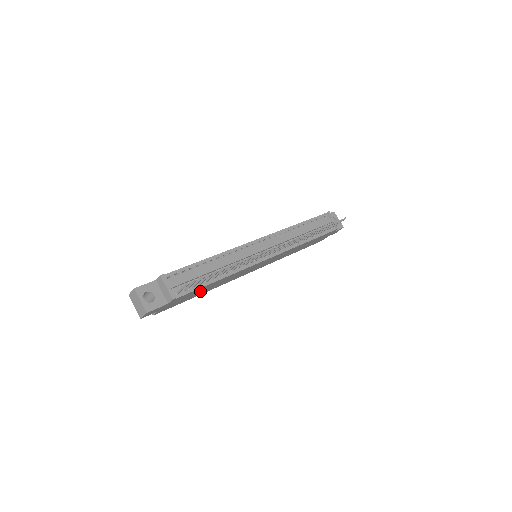
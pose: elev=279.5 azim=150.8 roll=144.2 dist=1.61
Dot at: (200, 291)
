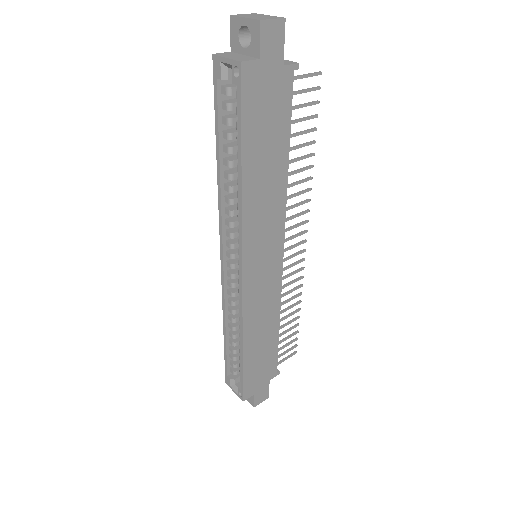
Dot at: (266, 146)
